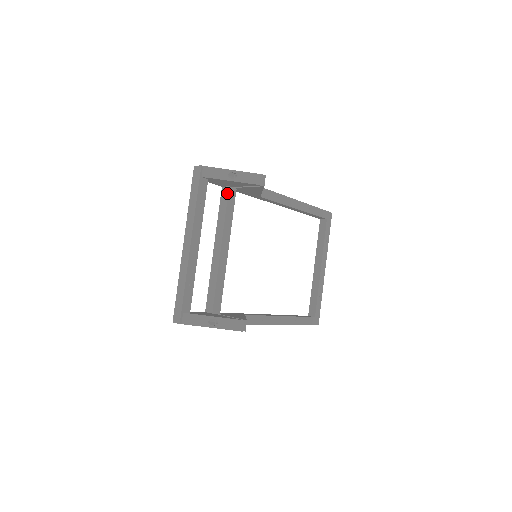
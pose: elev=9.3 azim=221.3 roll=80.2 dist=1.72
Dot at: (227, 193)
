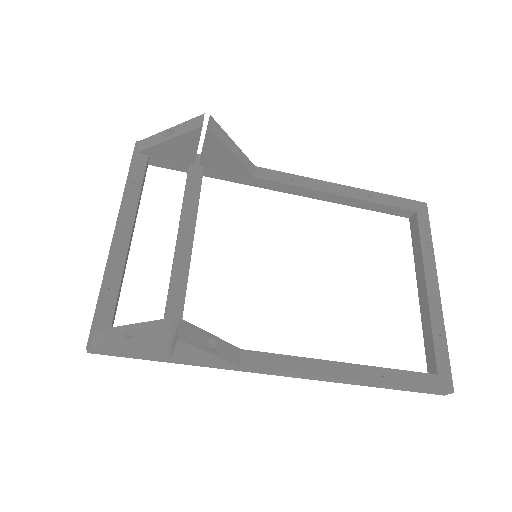
Dot at: (187, 173)
